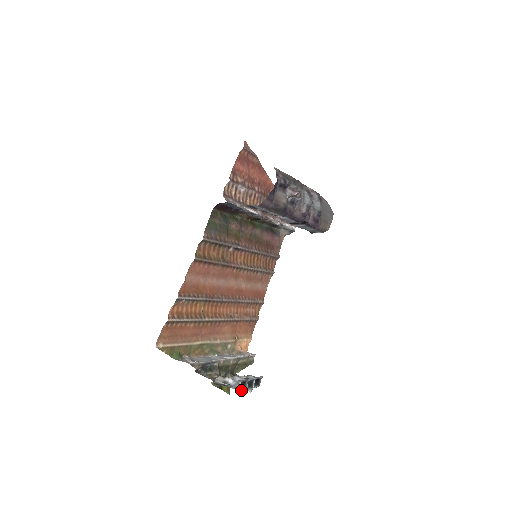
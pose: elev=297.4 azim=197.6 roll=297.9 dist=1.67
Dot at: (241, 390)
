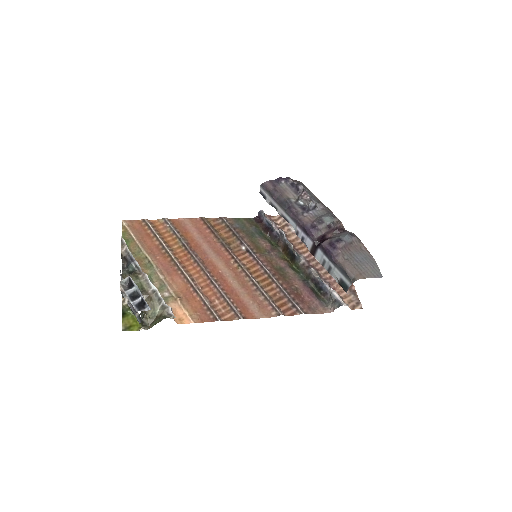
Dot at: (122, 285)
